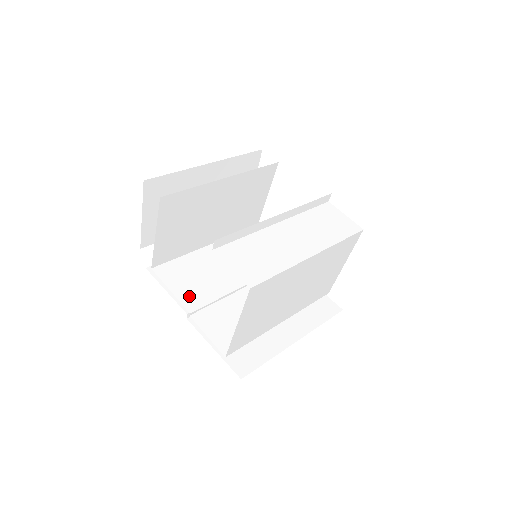
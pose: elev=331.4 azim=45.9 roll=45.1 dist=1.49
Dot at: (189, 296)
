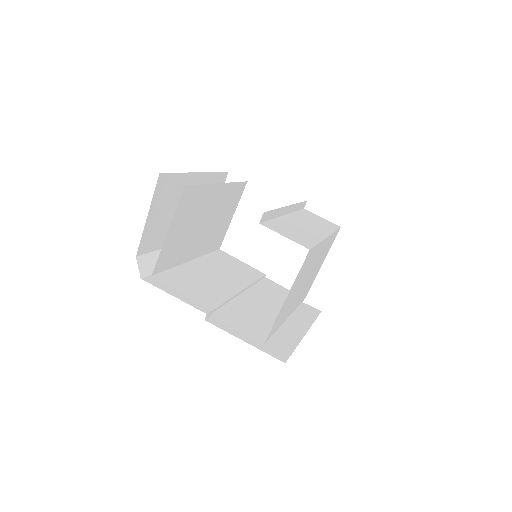
Dot at: (201, 298)
